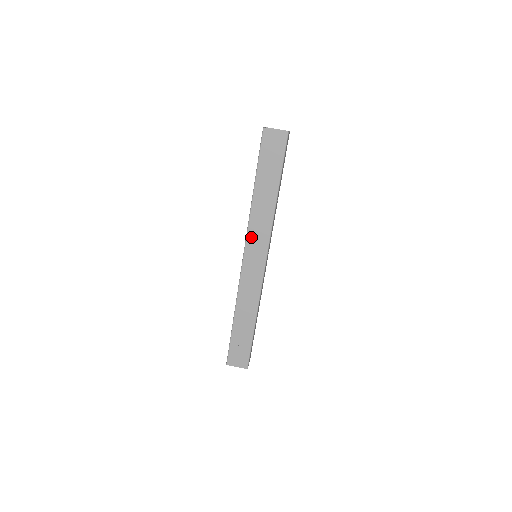
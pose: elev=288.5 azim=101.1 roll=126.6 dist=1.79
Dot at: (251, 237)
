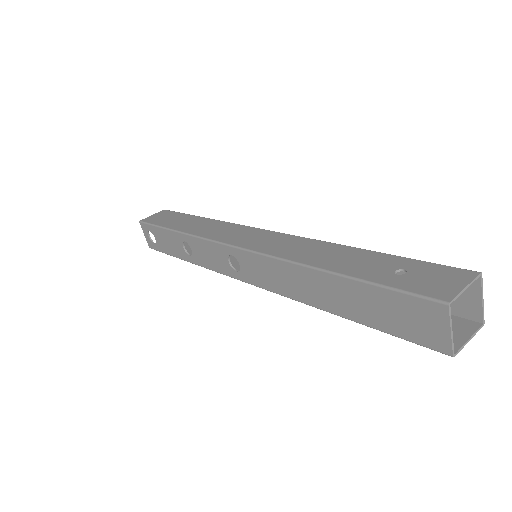
Dot at: (219, 237)
